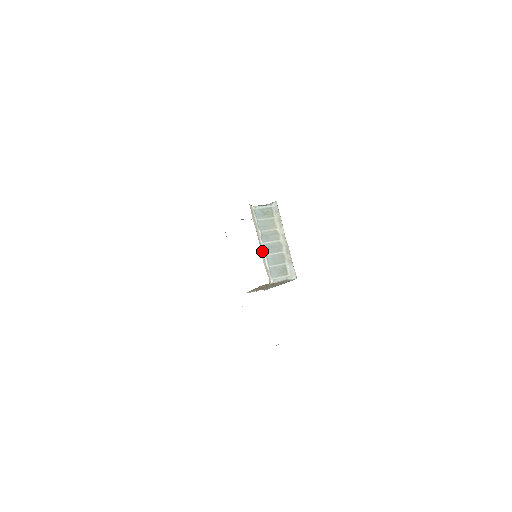
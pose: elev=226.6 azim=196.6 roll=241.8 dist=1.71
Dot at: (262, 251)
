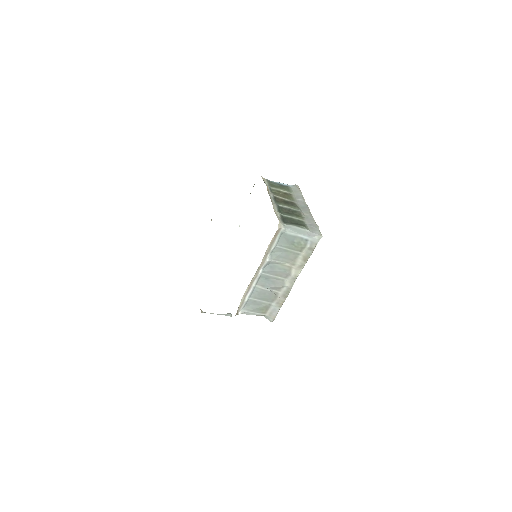
Dot at: (252, 282)
